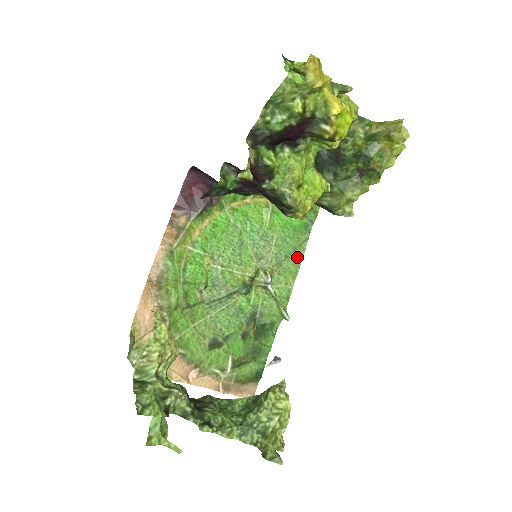
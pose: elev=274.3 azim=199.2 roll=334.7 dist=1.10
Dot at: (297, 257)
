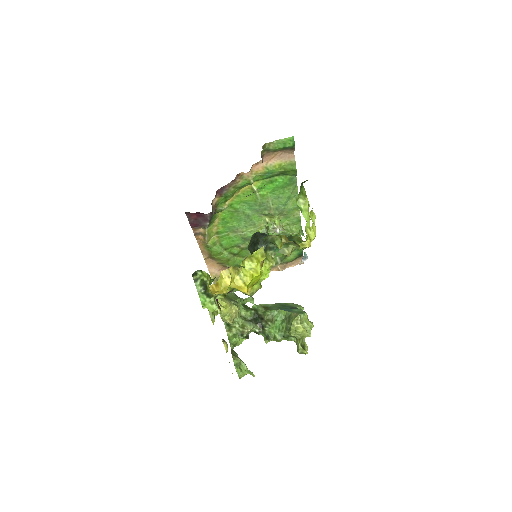
Dot at: (294, 199)
